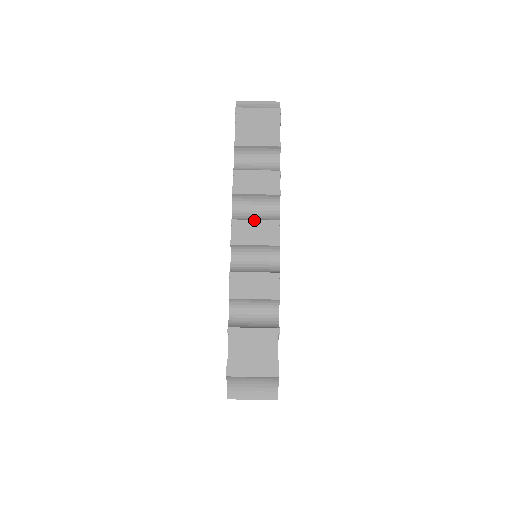
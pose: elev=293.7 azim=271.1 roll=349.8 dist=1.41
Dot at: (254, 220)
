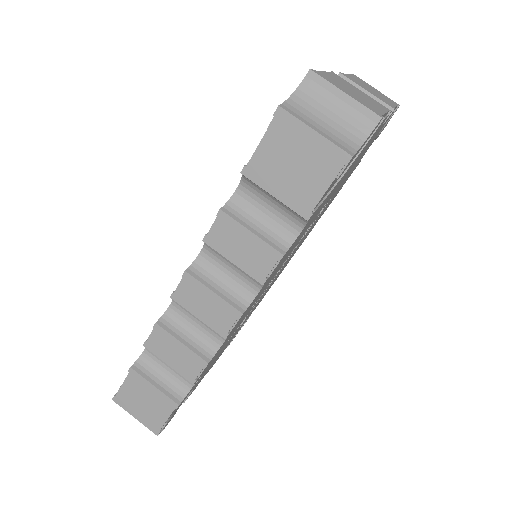
Dot at: (211, 291)
